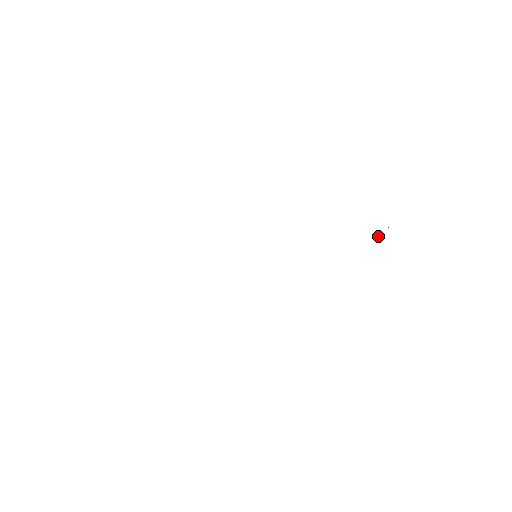
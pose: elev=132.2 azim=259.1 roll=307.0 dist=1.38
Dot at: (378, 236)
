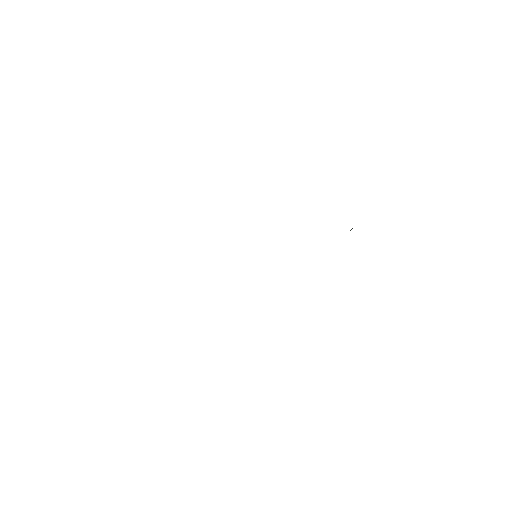
Dot at: occluded
